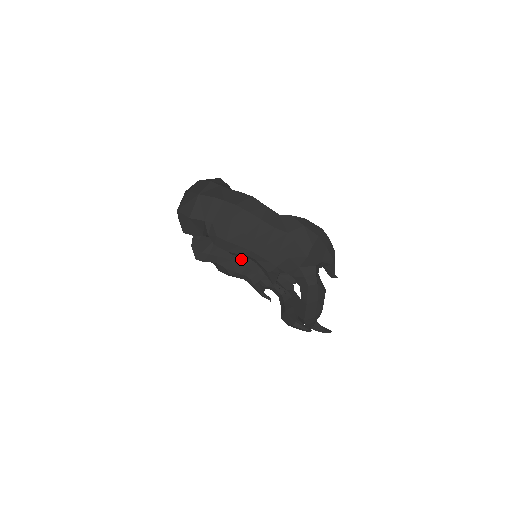
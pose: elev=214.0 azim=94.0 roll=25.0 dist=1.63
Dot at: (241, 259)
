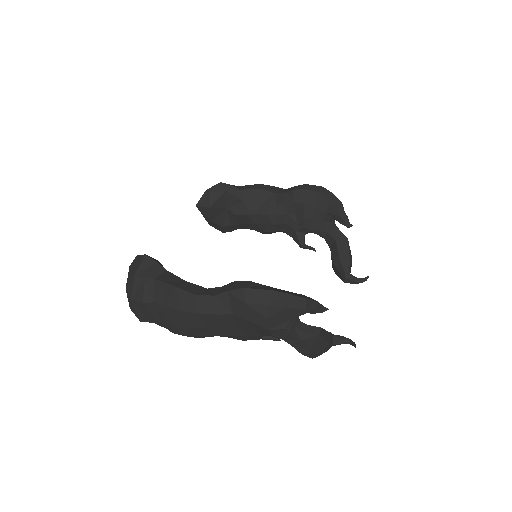
Dot at: (263, 219)
